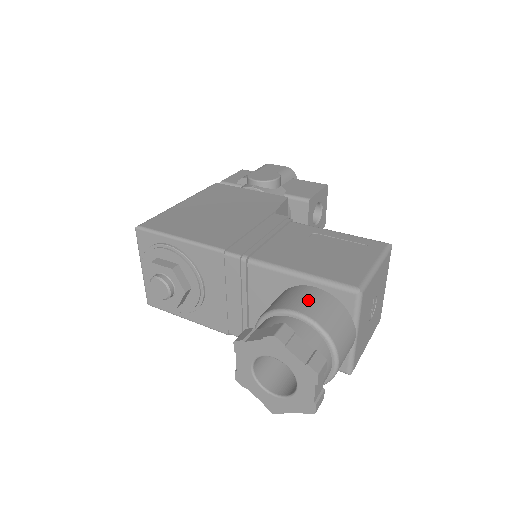
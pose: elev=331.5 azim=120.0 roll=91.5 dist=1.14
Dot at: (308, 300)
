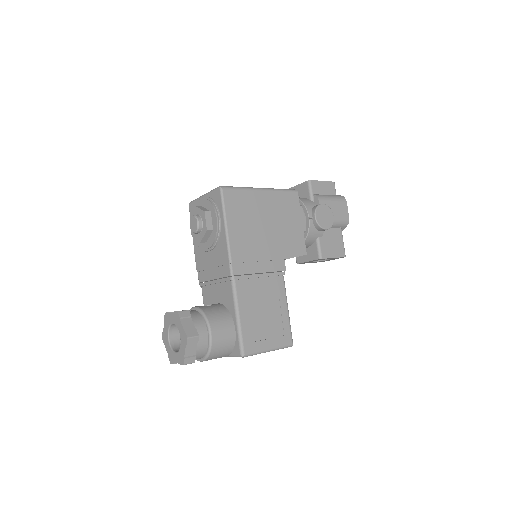
Dot at: (223, 333)
